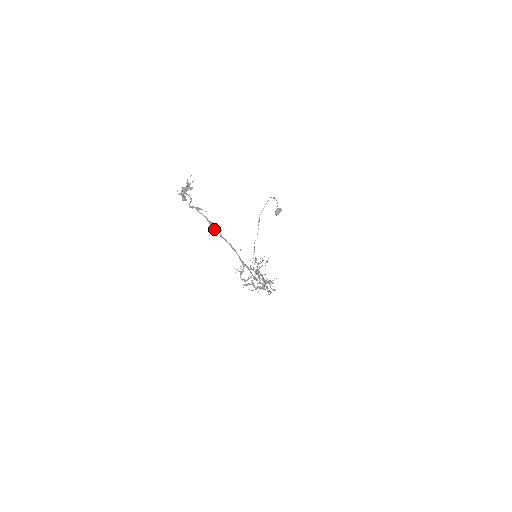
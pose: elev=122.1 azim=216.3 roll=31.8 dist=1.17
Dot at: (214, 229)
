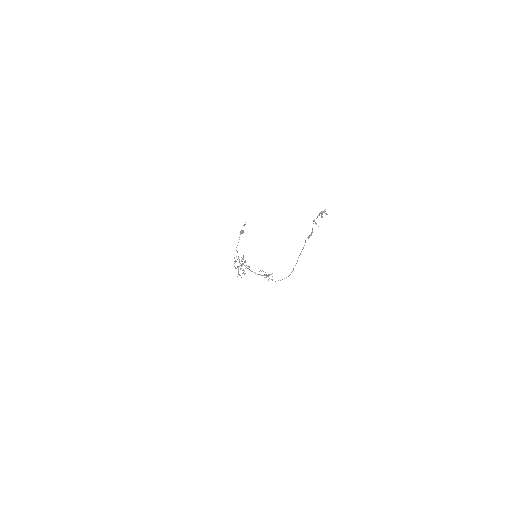
Dot at: (309, 236)
